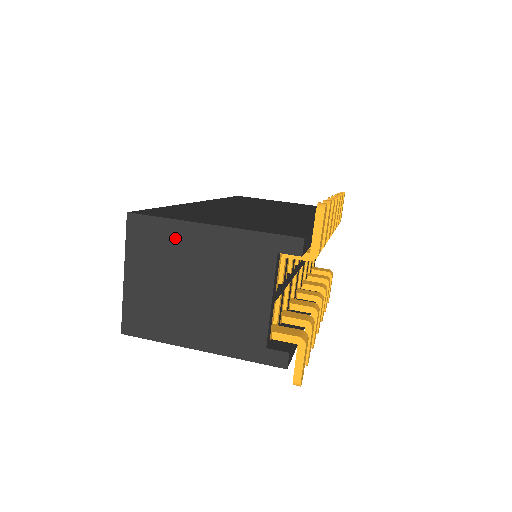
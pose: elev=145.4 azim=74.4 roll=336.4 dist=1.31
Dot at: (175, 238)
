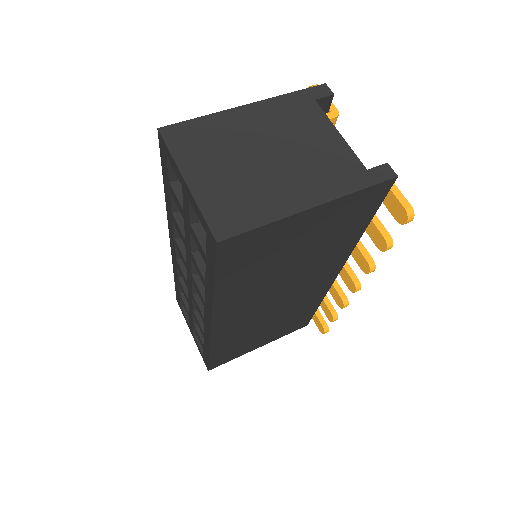
Dot at: (220, 127)
